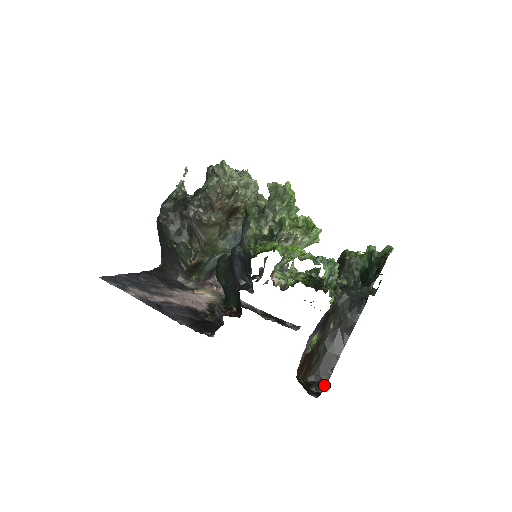
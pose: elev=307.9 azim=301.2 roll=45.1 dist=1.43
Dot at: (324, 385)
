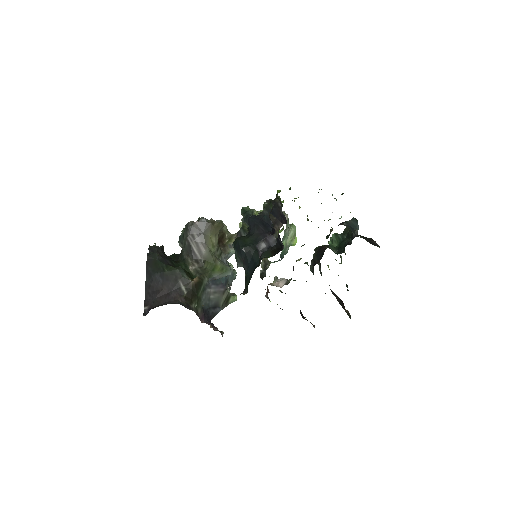
Dot at: occluded
